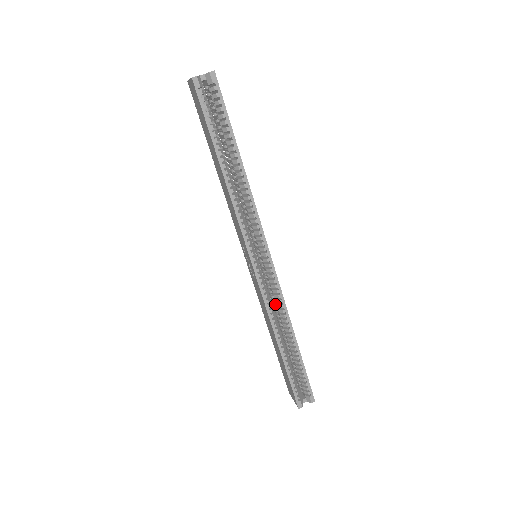
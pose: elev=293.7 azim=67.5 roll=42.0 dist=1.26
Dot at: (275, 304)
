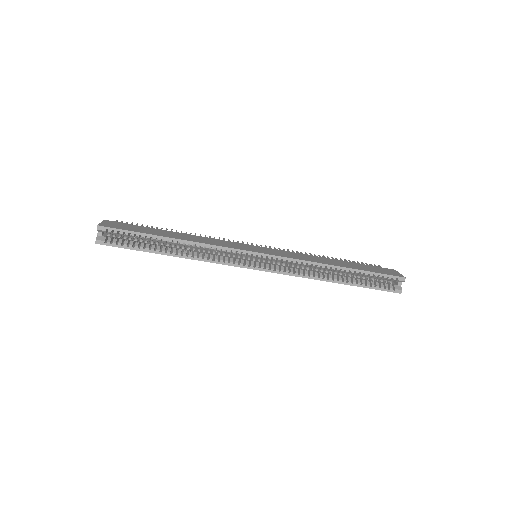
Dot at: (301, 265)
